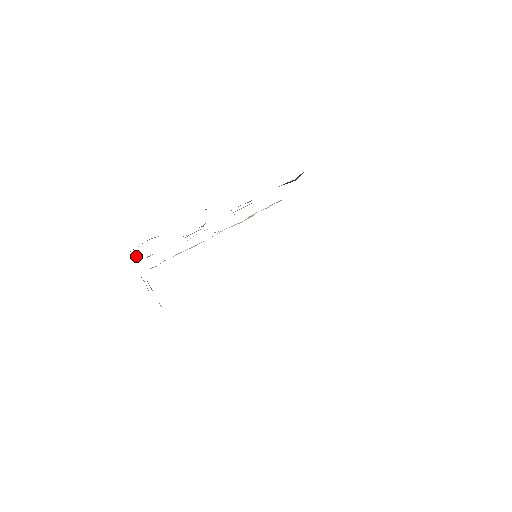
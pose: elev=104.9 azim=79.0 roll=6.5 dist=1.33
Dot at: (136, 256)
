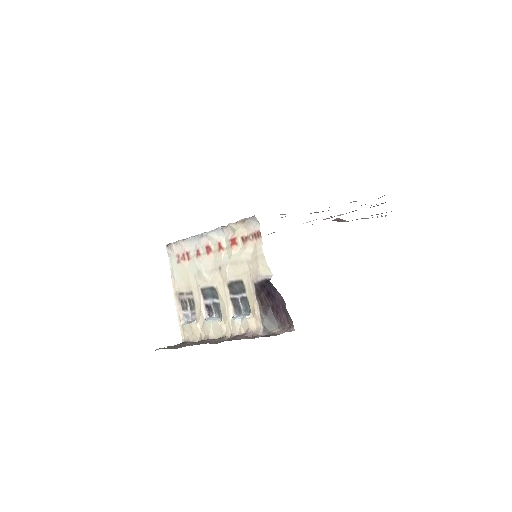
Dot at: (183, 316)
